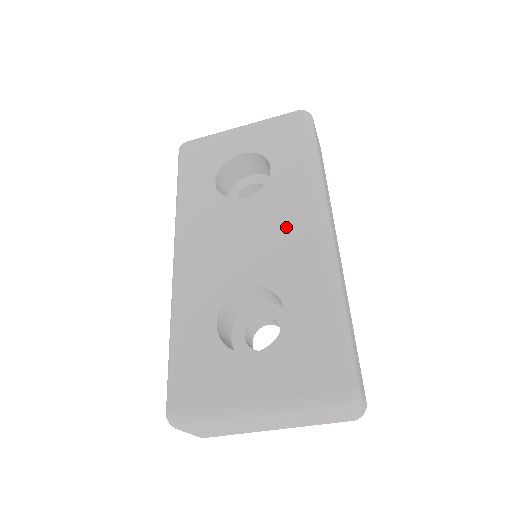
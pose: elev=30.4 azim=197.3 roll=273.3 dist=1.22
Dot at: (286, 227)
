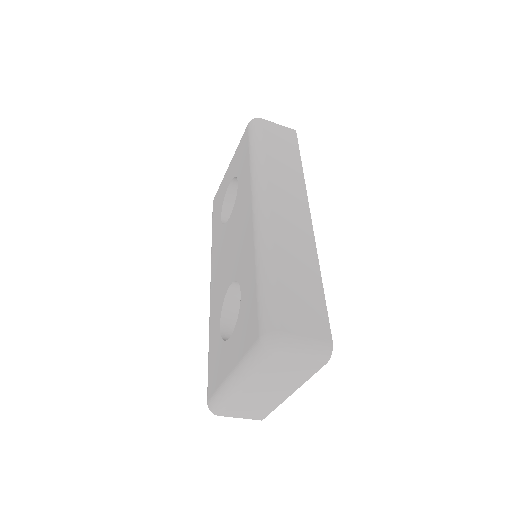
Dot at: (242, 224)
